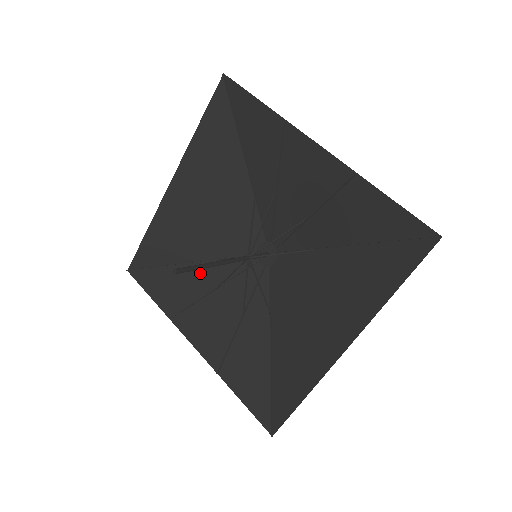
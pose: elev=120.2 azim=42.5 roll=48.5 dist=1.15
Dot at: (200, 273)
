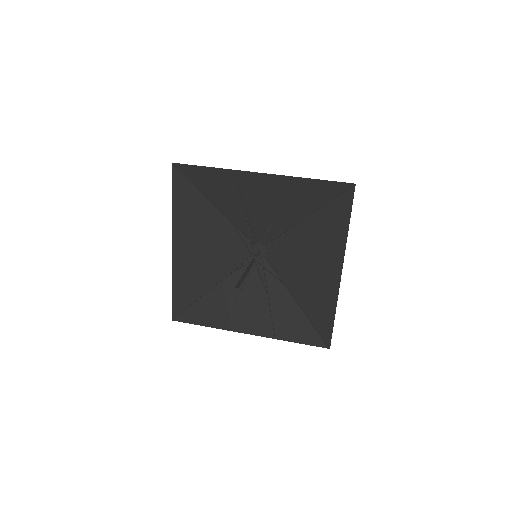
Dot at: (223, 289)
